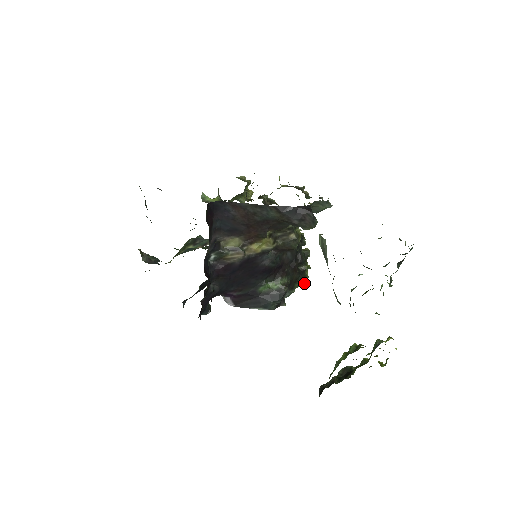
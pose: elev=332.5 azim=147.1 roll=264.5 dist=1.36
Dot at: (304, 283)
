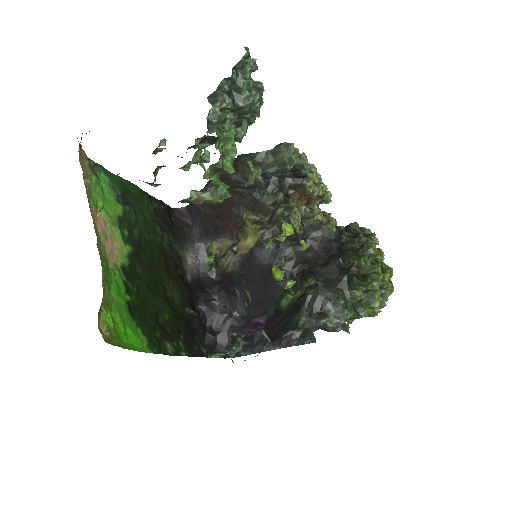
Dot at: (359, 286)
